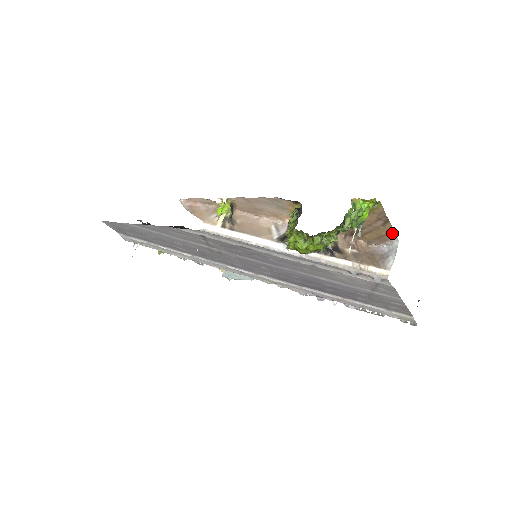
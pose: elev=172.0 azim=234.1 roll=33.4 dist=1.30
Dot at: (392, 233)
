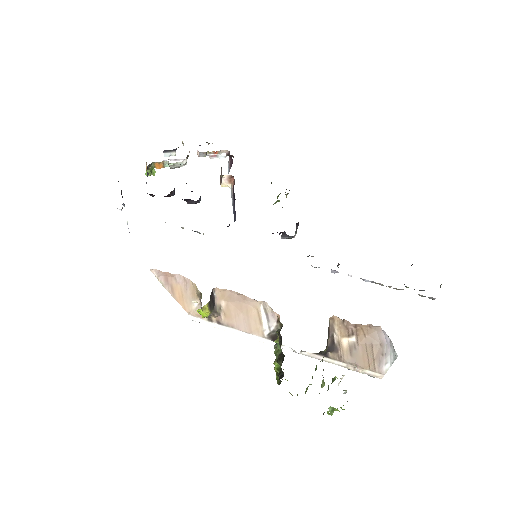
Dot at: occluded
